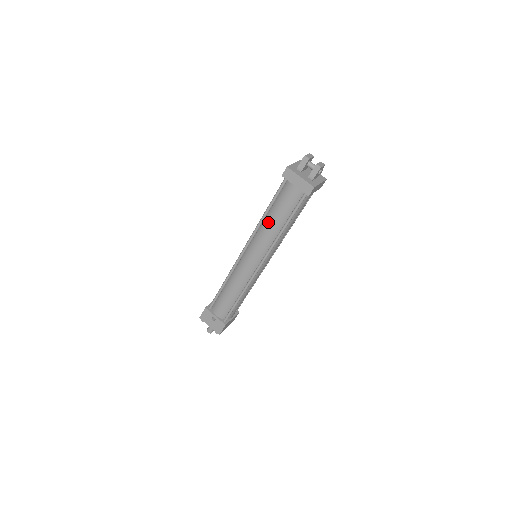
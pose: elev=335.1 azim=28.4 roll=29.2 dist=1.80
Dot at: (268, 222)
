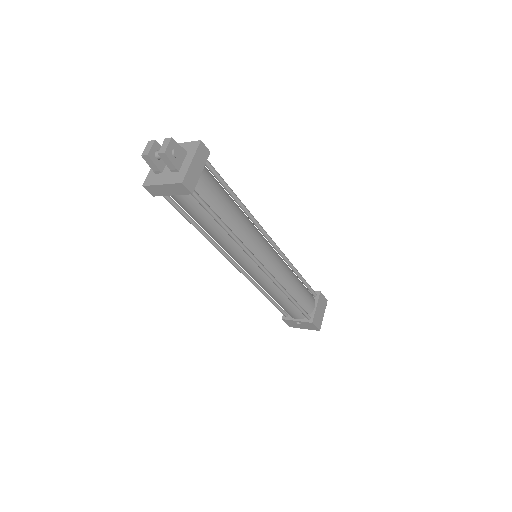
Dot at: (211, 236)
